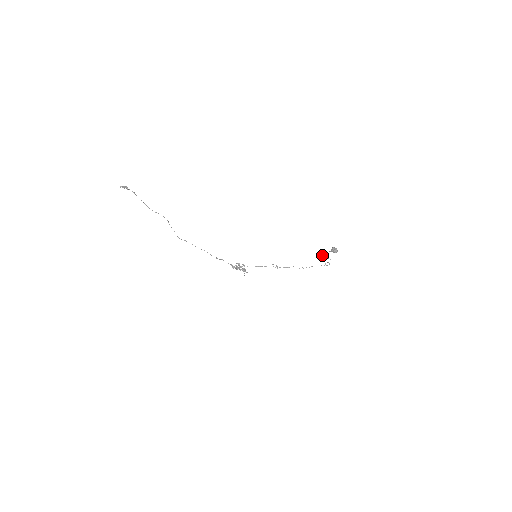
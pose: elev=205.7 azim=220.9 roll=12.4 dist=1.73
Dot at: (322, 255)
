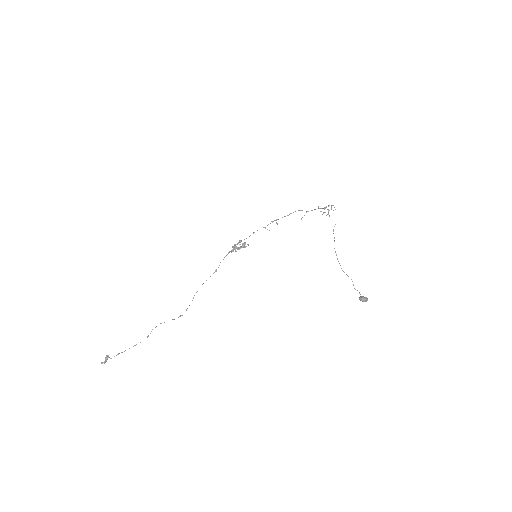
Dot at: occluded
